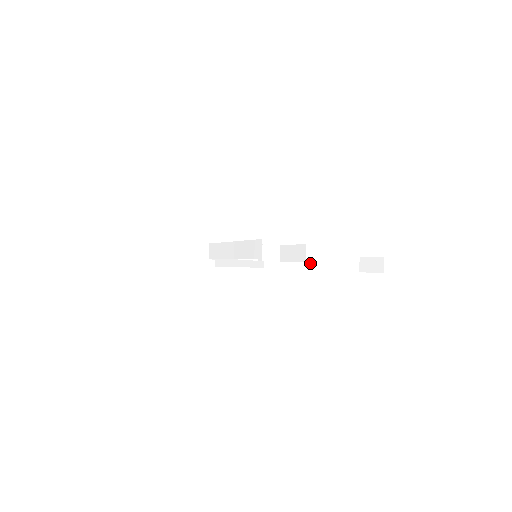
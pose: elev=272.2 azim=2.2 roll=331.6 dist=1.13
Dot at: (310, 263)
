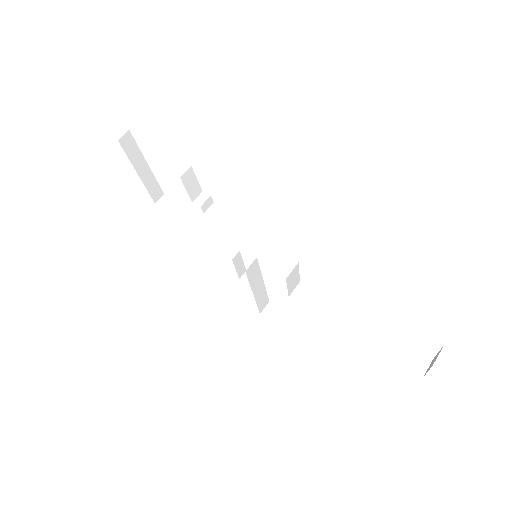
Dot at: (339, 318)
